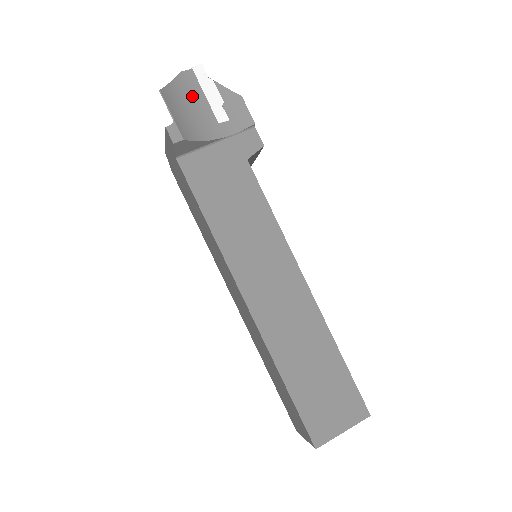
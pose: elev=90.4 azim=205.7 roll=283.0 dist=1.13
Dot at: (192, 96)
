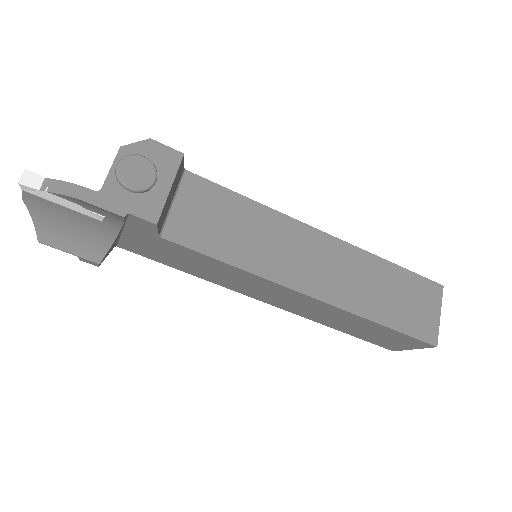
Dot at: (57, 214)
